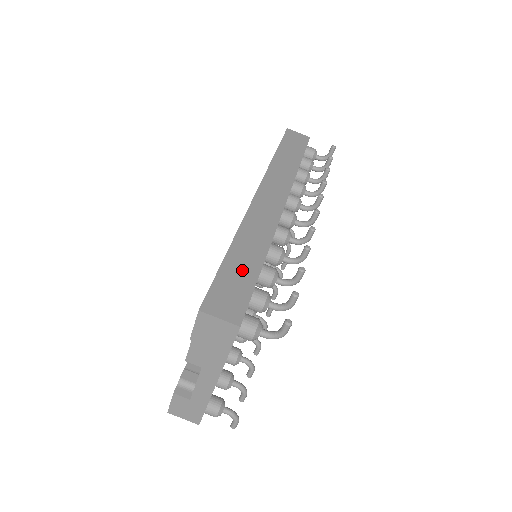
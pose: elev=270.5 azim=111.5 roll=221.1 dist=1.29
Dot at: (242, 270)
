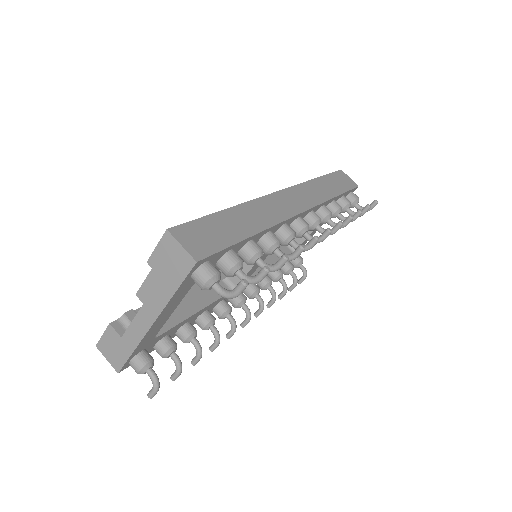
Dot at: (229, 228)
